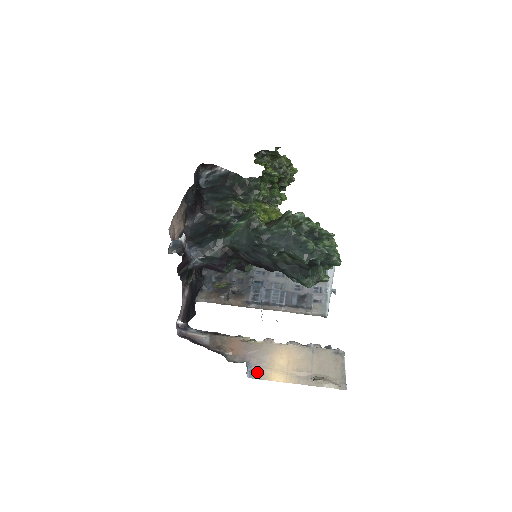
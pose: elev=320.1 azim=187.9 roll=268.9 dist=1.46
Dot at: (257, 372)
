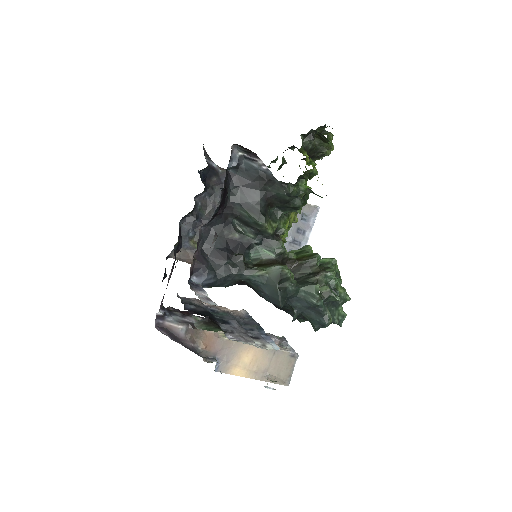
Dot at: (223, 367)
